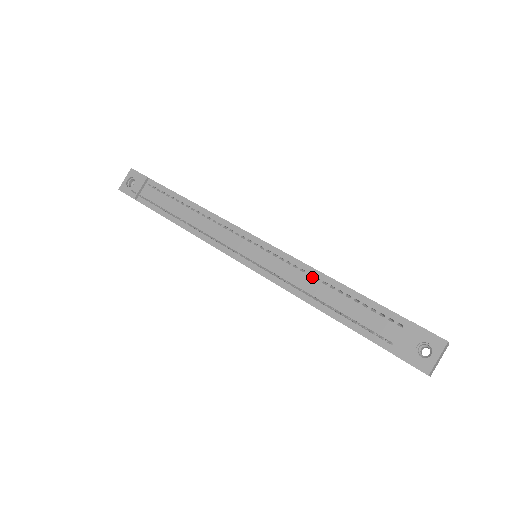
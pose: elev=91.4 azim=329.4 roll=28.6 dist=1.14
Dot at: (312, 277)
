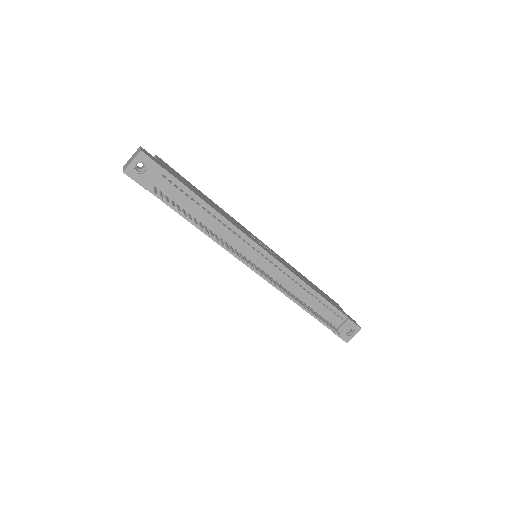
Dot at: (302, 288)
